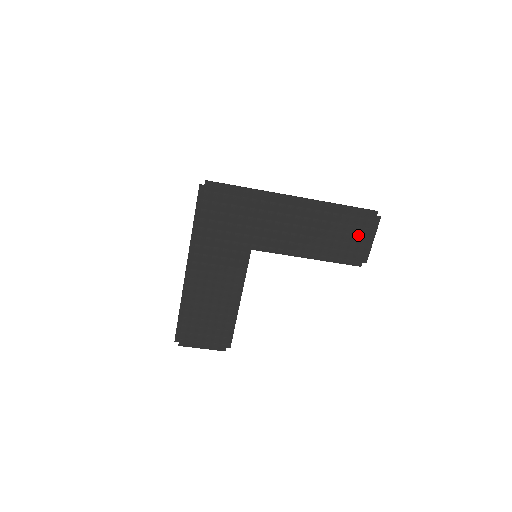
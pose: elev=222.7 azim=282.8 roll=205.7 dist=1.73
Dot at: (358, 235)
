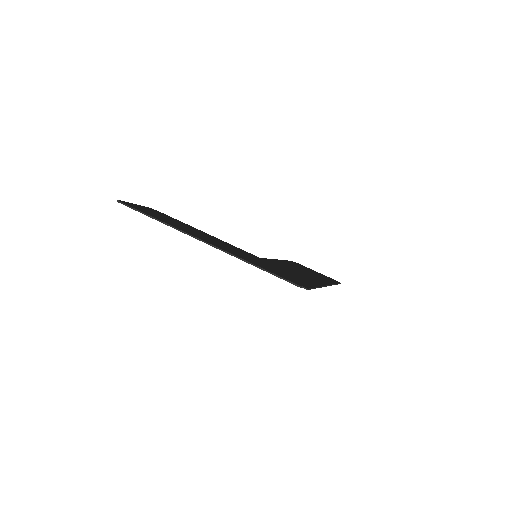
Dot at: occluded
